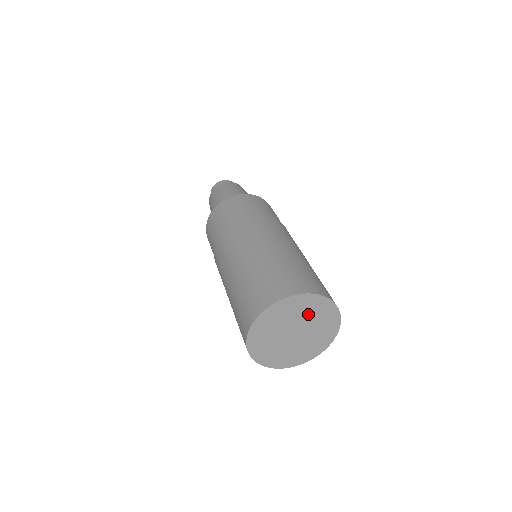
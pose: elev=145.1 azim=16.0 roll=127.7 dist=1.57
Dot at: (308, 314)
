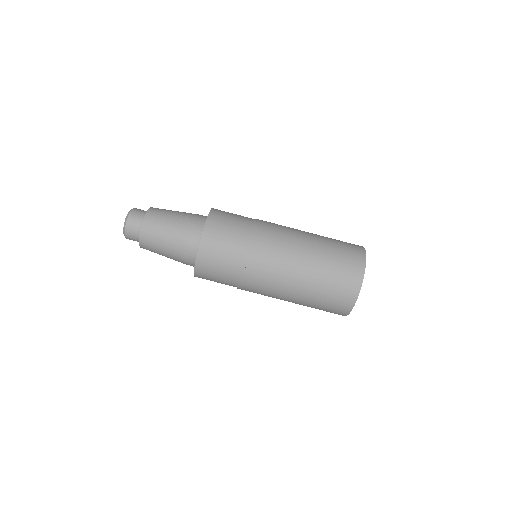
Dot at: occluded
